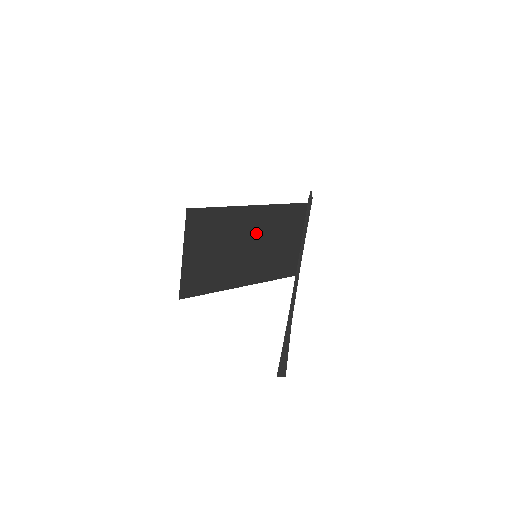
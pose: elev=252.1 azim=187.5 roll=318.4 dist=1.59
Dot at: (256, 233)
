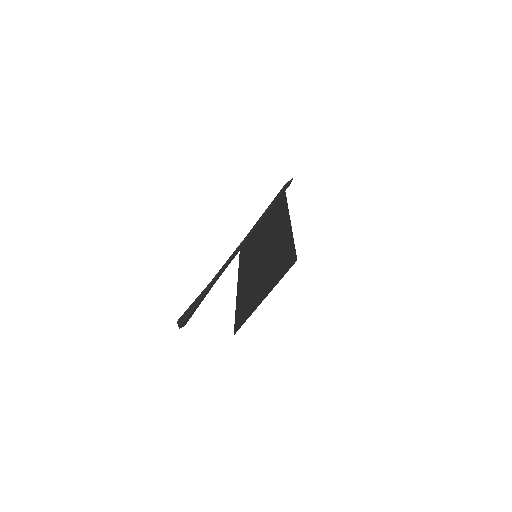
Dot at: (271, 239)
